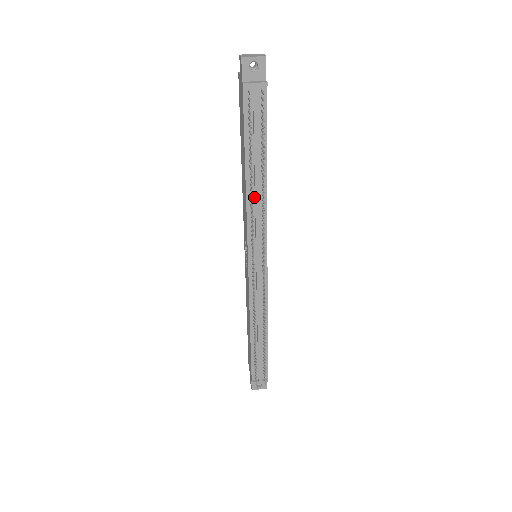
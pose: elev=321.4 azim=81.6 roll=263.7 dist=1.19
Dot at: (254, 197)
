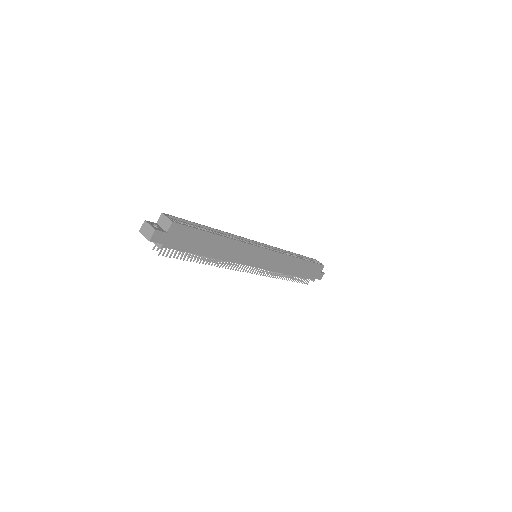
Dot at: occluded
